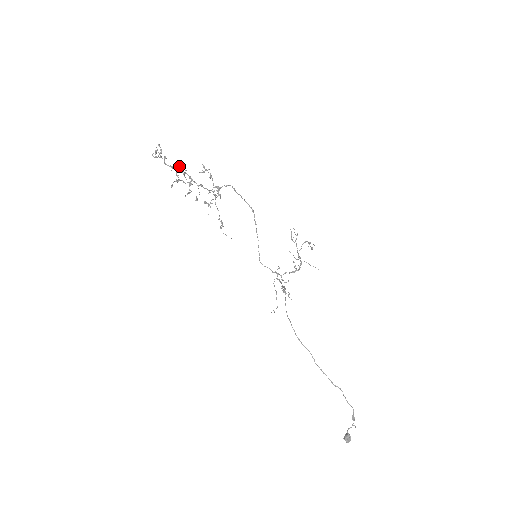
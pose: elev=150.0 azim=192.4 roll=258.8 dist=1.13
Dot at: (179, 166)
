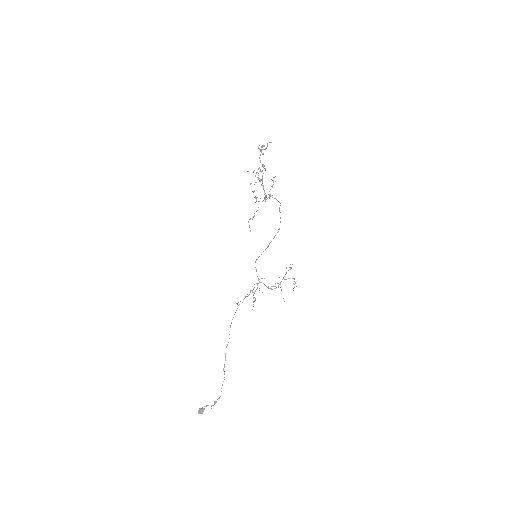
Dot at: (264, 165)
